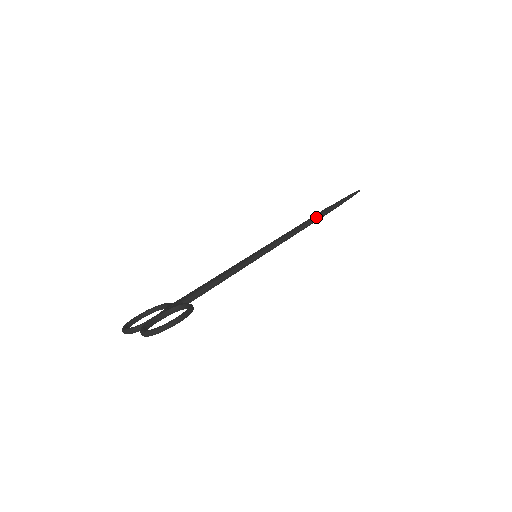
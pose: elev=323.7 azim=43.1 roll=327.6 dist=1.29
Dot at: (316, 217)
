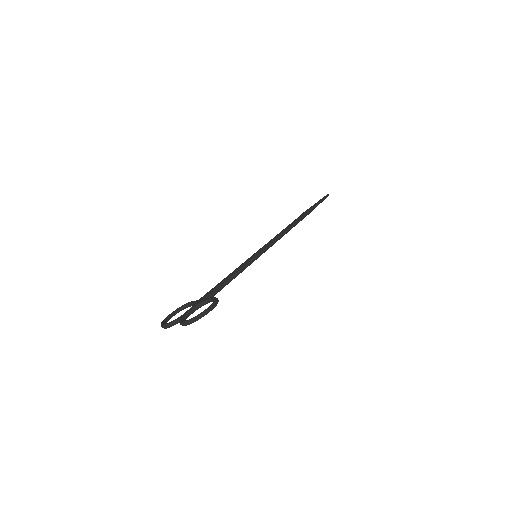
Dot at: (298, 220)
